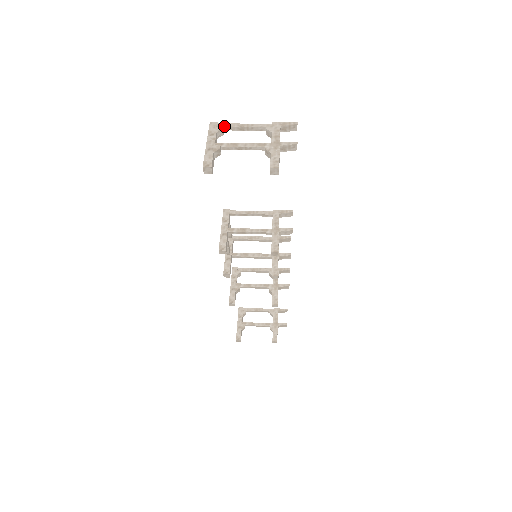
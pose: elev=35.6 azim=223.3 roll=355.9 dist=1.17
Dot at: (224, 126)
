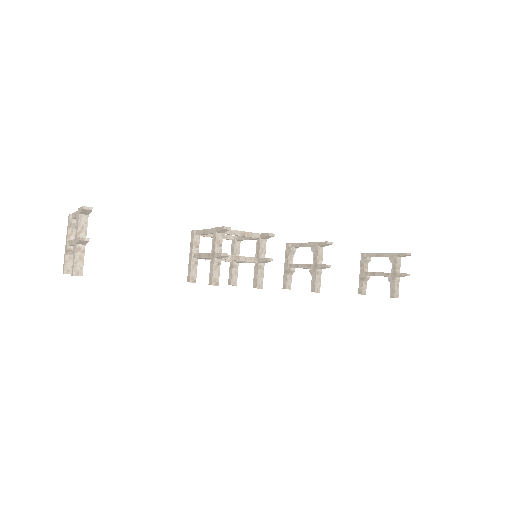
Dot at: (72, 217)
